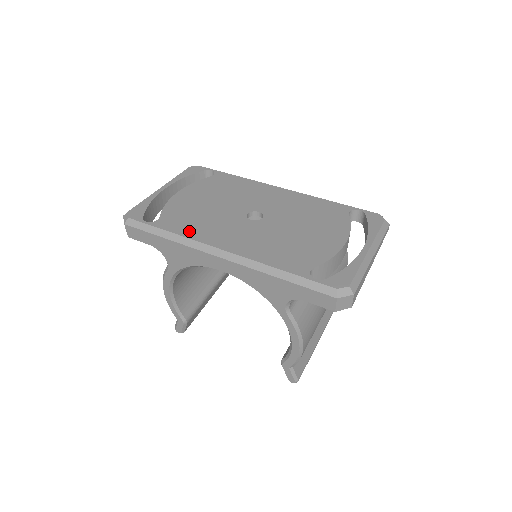
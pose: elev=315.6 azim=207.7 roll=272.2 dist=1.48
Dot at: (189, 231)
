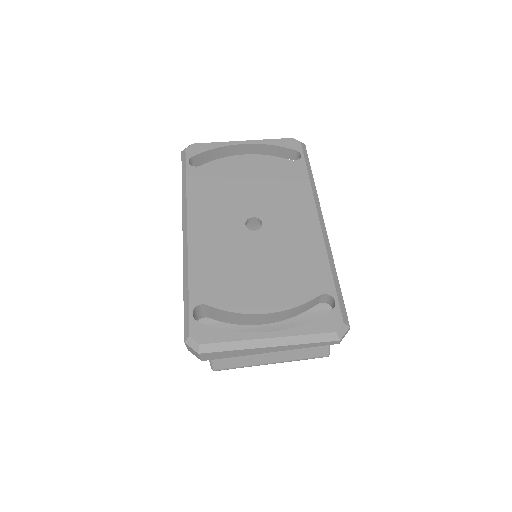
Dot at: (196, 194)
